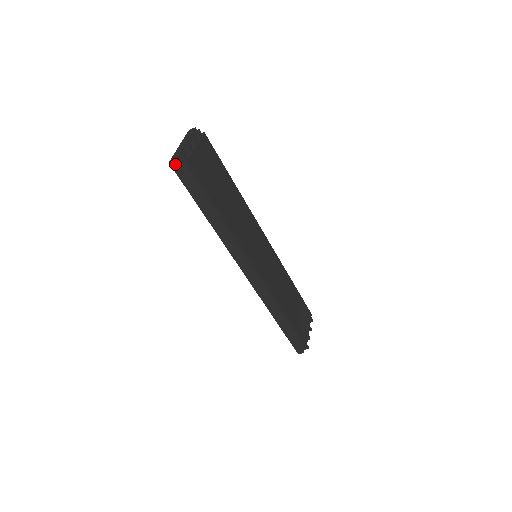
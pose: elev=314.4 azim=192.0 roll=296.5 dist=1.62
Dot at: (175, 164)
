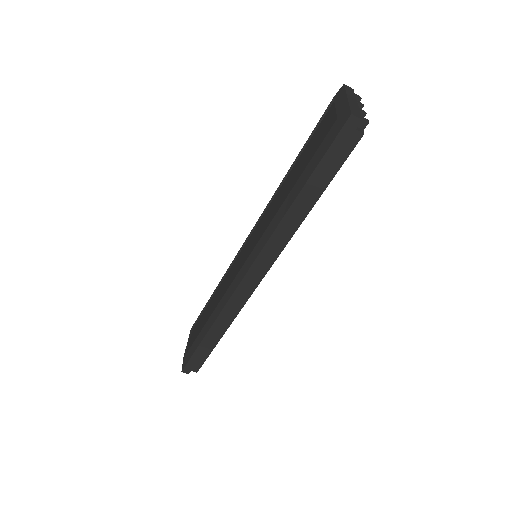
Dot at: (355, 122)
